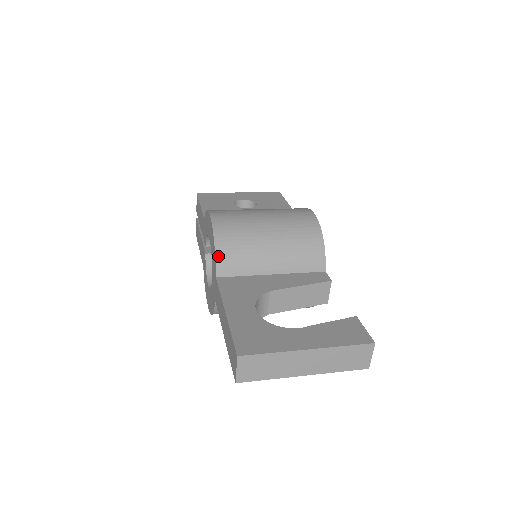
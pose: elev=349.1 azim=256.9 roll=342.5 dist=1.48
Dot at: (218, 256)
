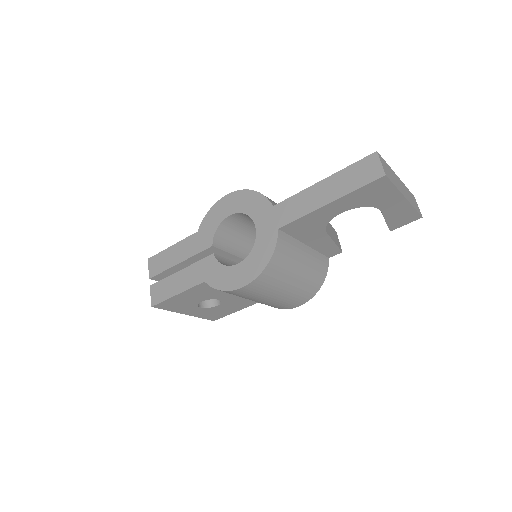
Dot at: (264, 196)
